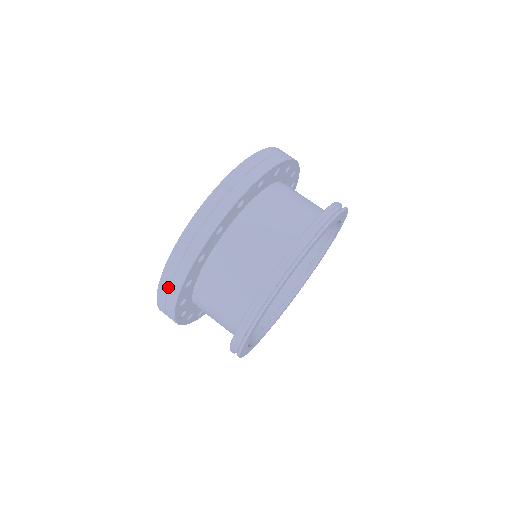
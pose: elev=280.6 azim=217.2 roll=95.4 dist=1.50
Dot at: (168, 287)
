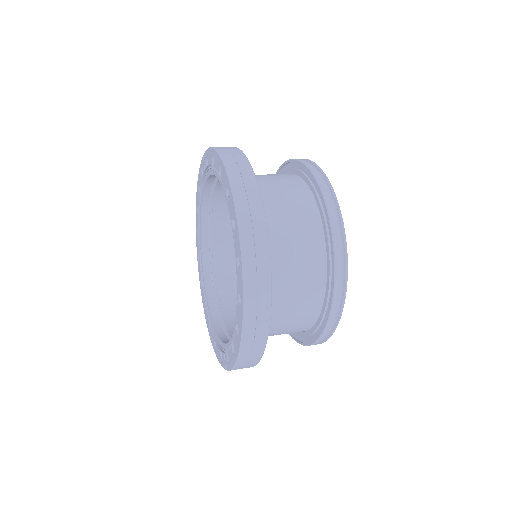
Dot at: (252, 345)
